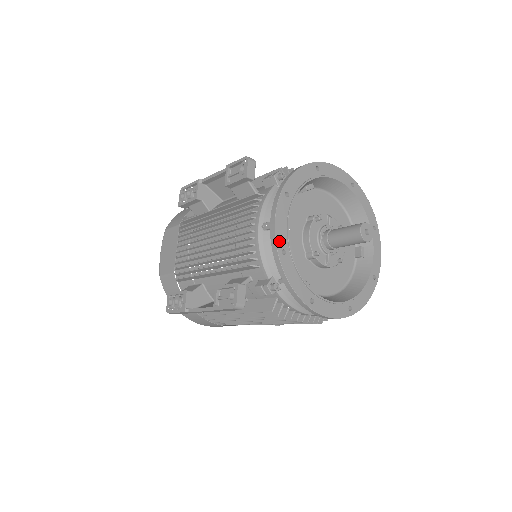
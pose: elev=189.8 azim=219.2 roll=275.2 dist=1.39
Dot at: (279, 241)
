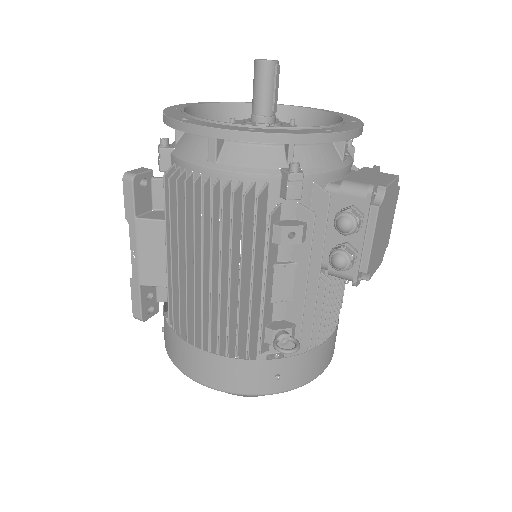
Dot at: (177, 107)
